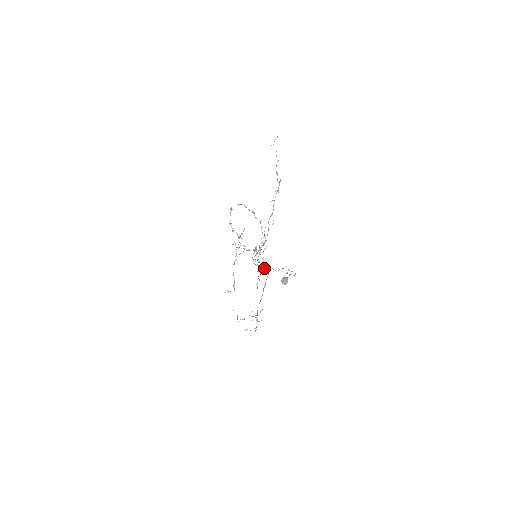
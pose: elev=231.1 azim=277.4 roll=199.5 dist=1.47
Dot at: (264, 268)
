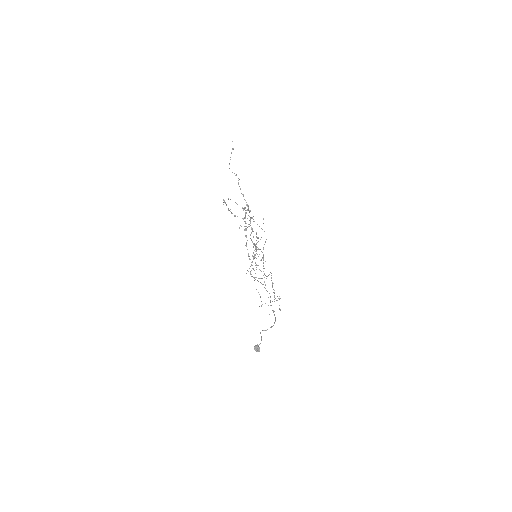
Dot at: (262, 278)
